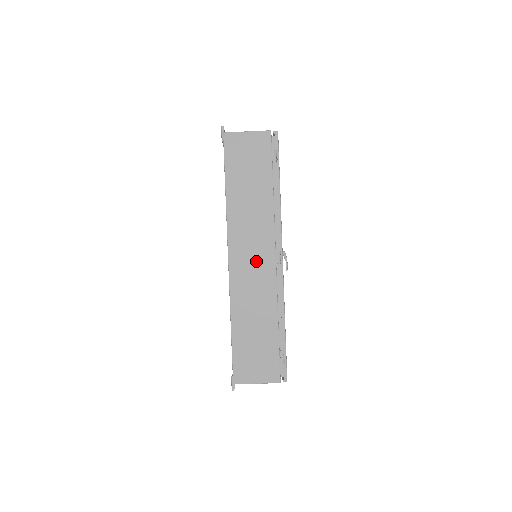
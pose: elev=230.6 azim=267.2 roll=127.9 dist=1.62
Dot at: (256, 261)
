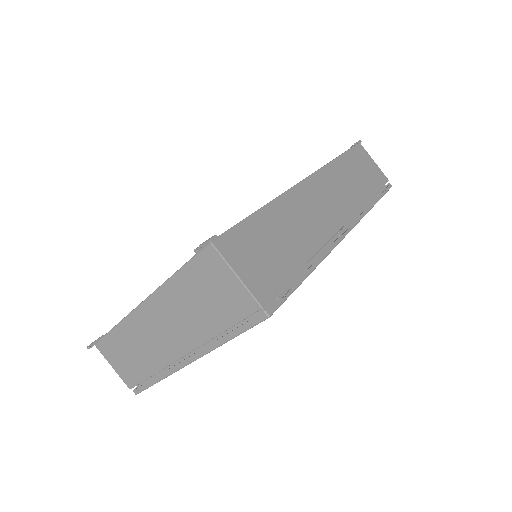
Dot at: (326, 207)
